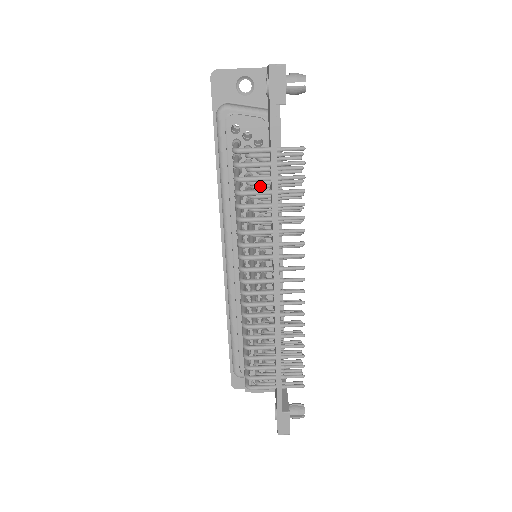
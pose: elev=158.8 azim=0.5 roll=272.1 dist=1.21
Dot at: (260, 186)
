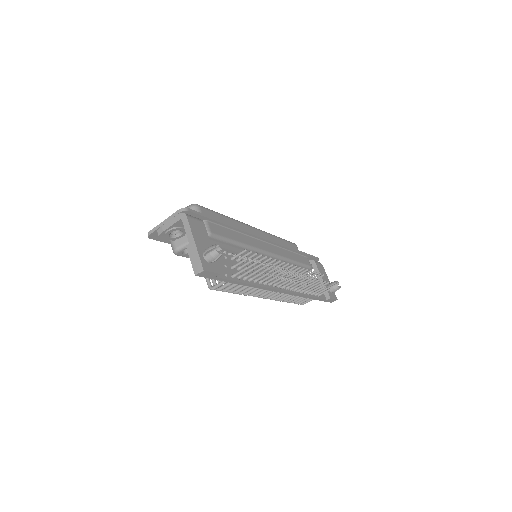
Dot at: occluded
